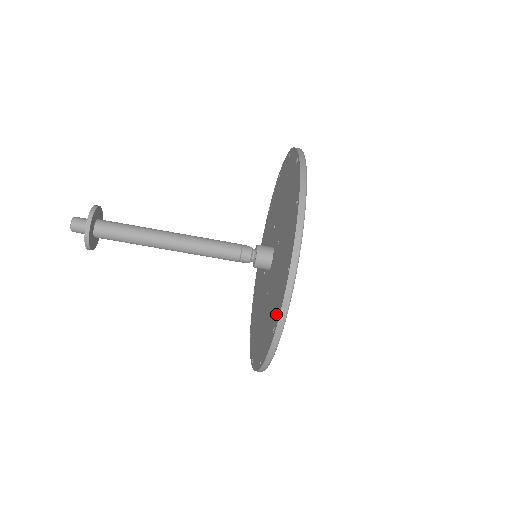
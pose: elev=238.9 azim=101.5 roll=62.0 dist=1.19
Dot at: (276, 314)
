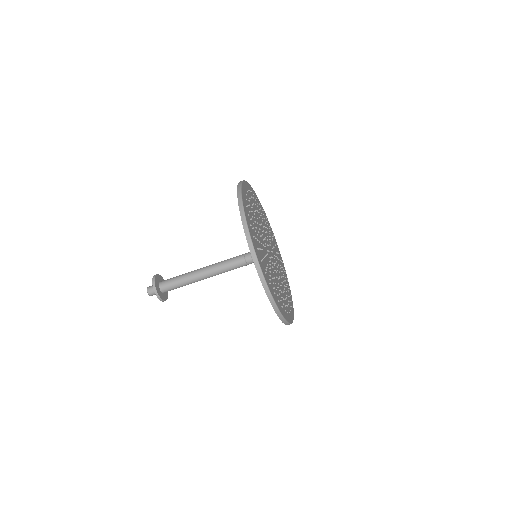
Dot at: occluded
